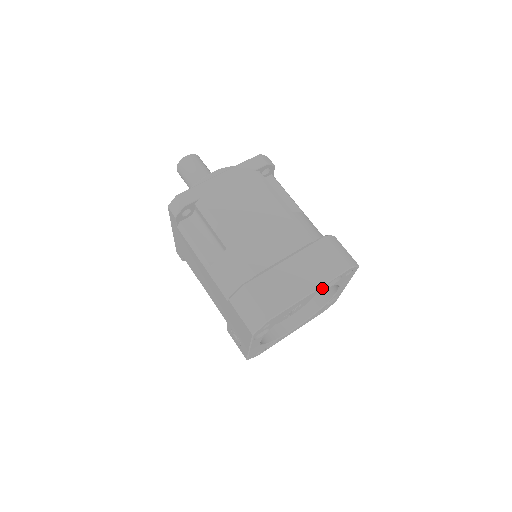
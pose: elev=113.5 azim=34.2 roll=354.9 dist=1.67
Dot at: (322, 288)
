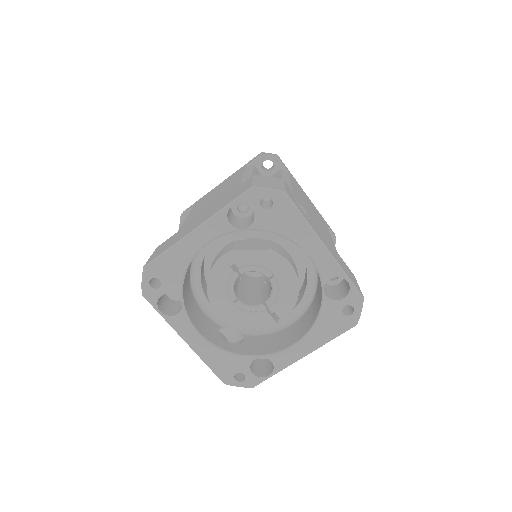
Dot at: (218, 225)
